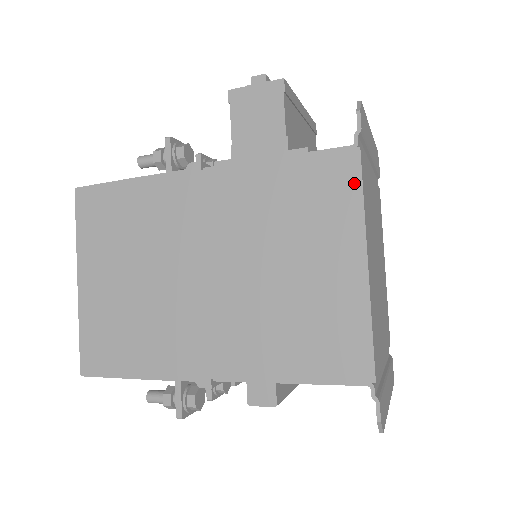
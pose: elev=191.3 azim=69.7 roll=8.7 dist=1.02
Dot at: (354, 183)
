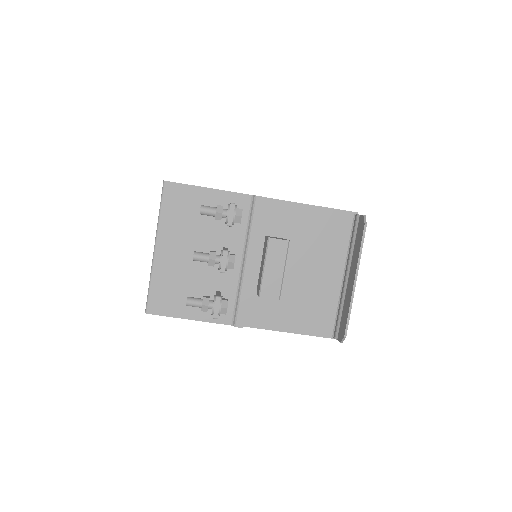
Dot at: occluded
